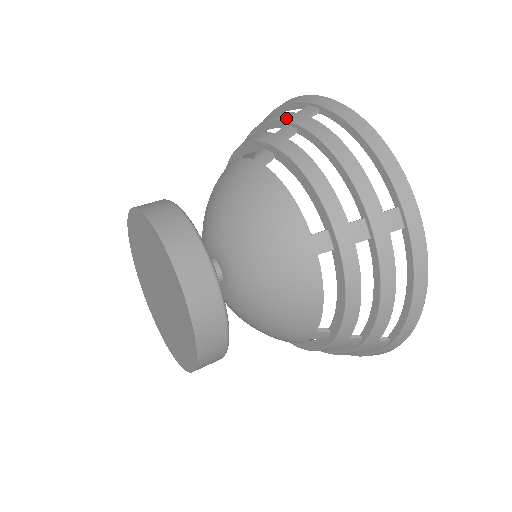
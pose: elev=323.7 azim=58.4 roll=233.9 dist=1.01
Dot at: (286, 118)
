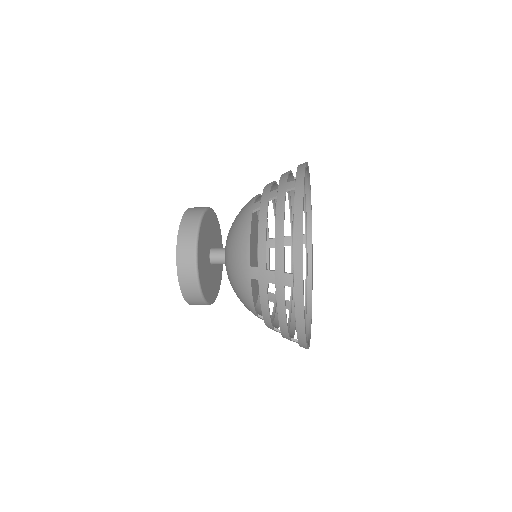
Dot at: (280, 184)
